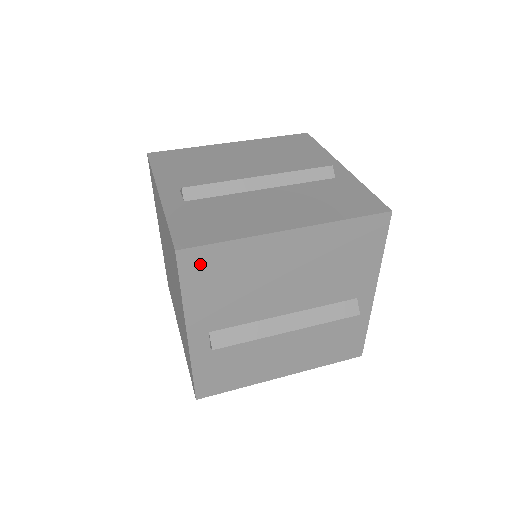
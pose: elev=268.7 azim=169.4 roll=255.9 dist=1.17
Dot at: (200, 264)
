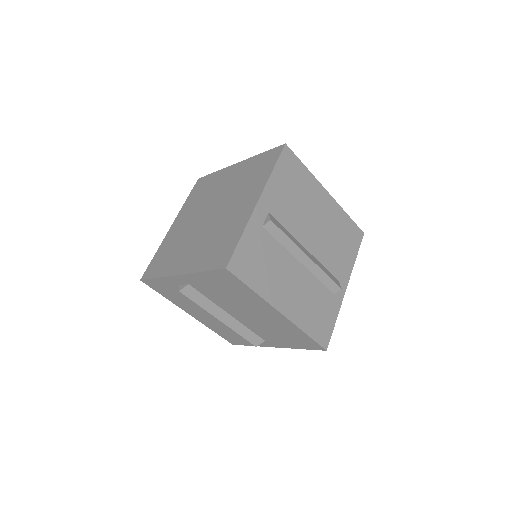
Dot at: (227, 279)
